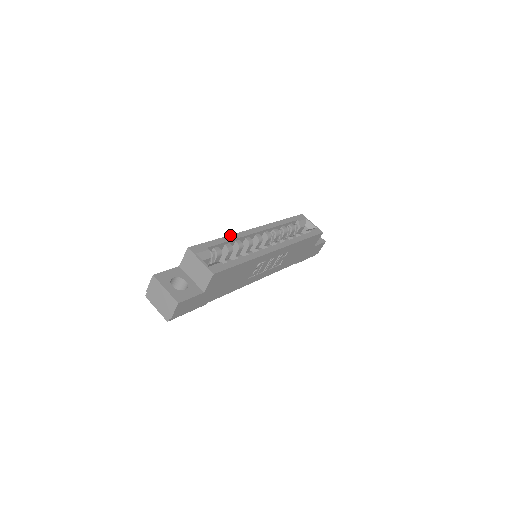
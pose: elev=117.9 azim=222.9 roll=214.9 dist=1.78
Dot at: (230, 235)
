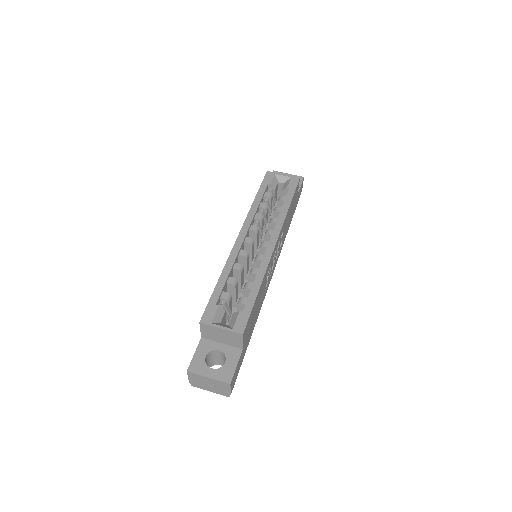
Dot at: (224, 267)
